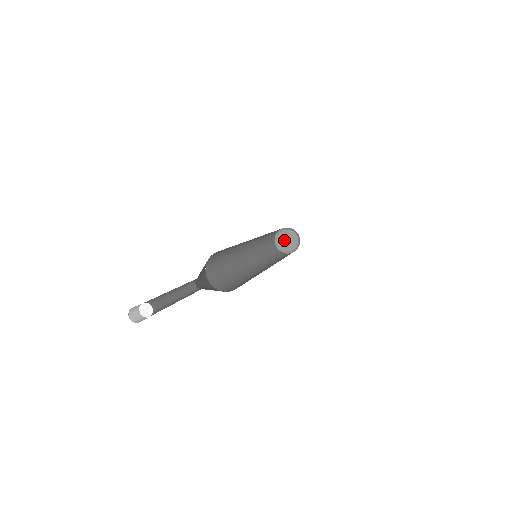
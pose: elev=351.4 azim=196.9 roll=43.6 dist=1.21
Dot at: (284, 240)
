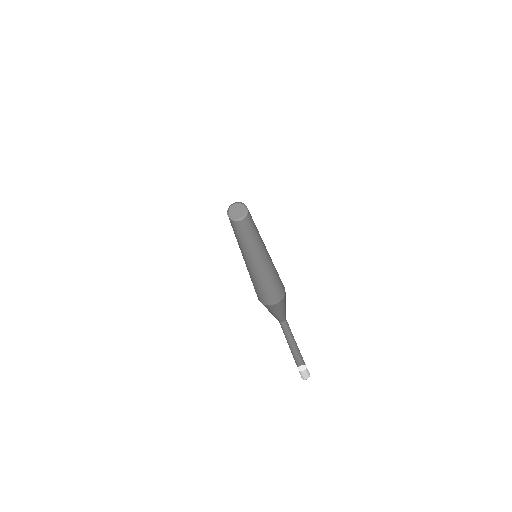
Dot at: (234, 212)
